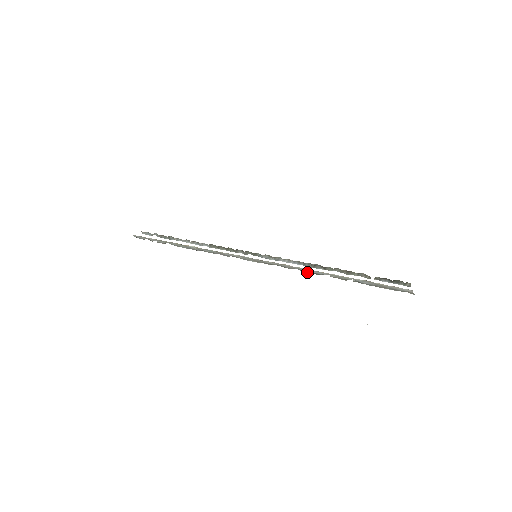
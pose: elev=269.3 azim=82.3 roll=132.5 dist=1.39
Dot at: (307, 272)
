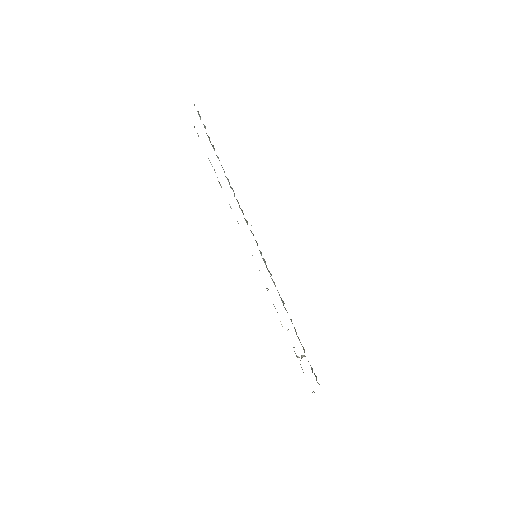
Dot at: occluded
